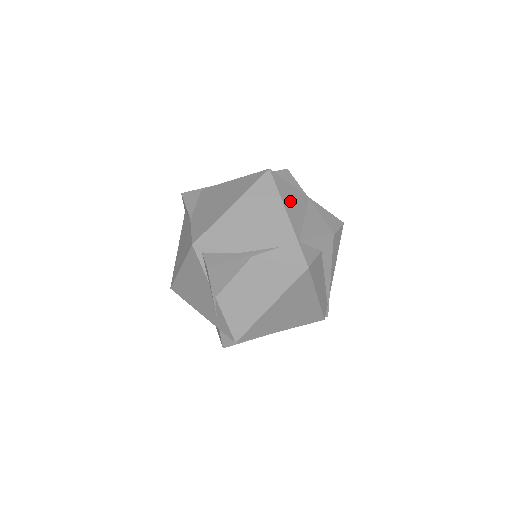
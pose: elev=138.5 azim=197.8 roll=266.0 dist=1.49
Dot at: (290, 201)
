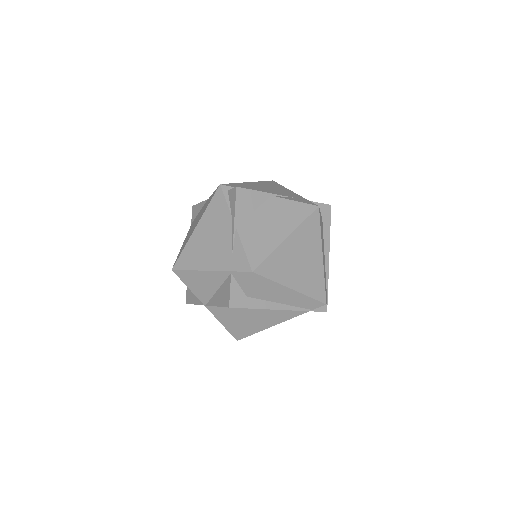
Dot at: occluded
